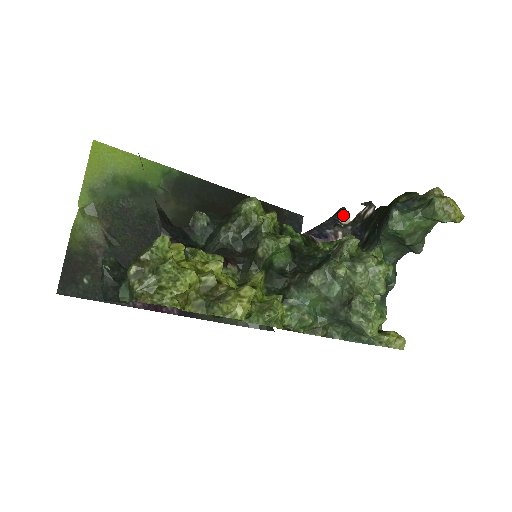
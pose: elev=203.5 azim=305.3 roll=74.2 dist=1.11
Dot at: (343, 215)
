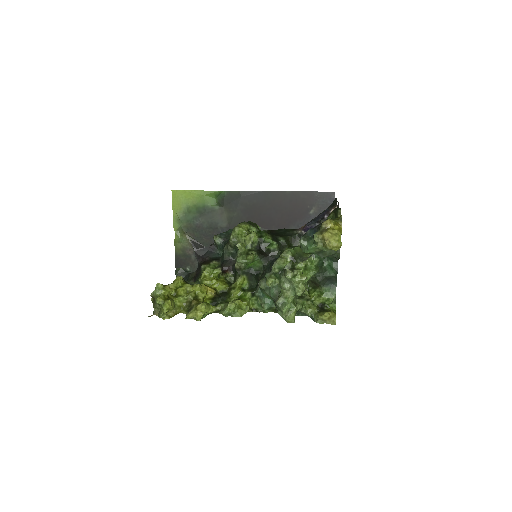
Dot at: (333, 206)
